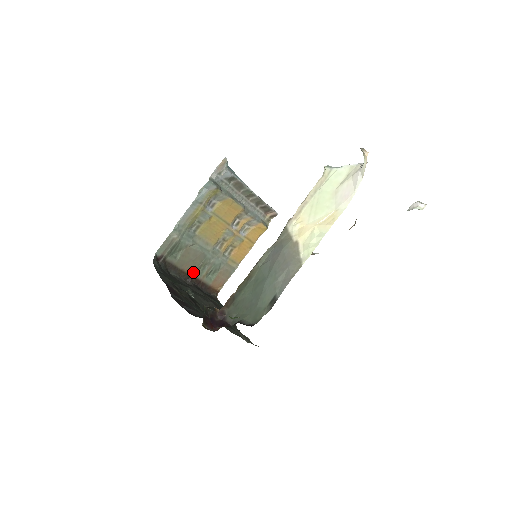
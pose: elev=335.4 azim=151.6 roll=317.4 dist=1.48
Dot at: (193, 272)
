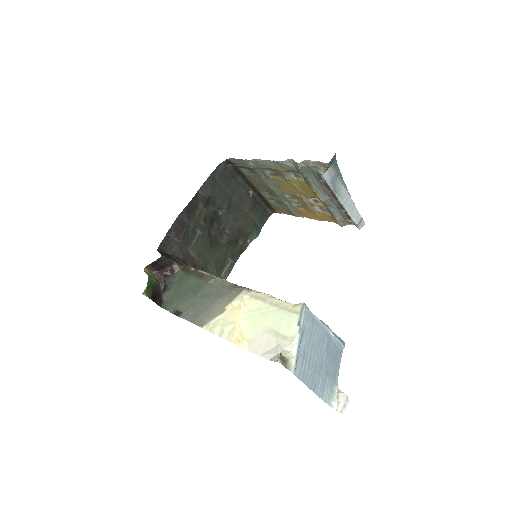
Dot at: (259, 189)
